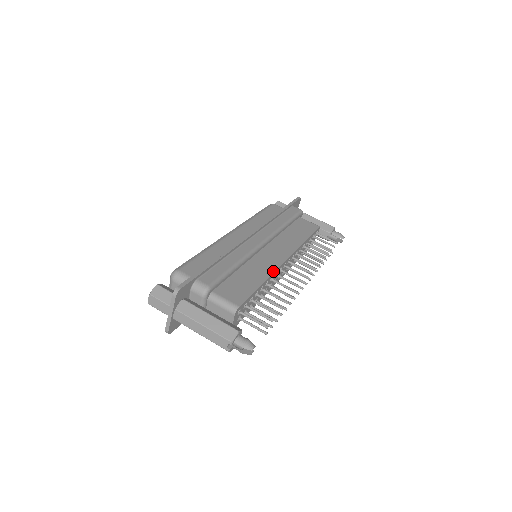
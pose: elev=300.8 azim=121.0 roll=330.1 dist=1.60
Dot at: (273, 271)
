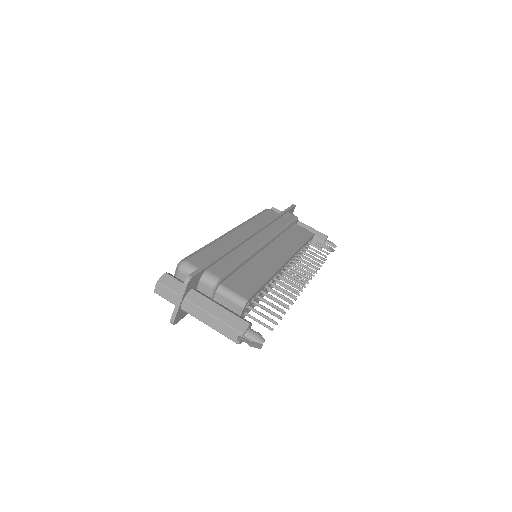
Dot at: (276, 270)
